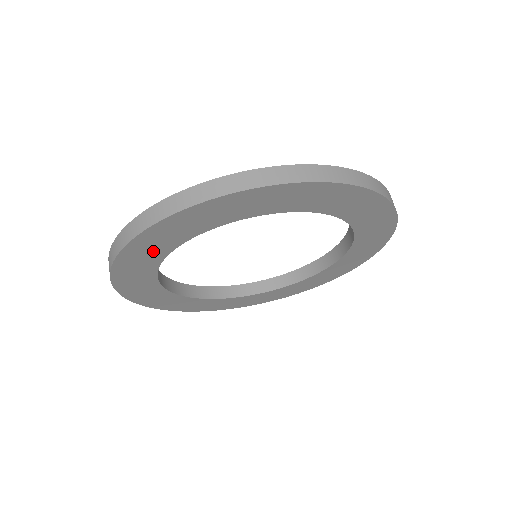
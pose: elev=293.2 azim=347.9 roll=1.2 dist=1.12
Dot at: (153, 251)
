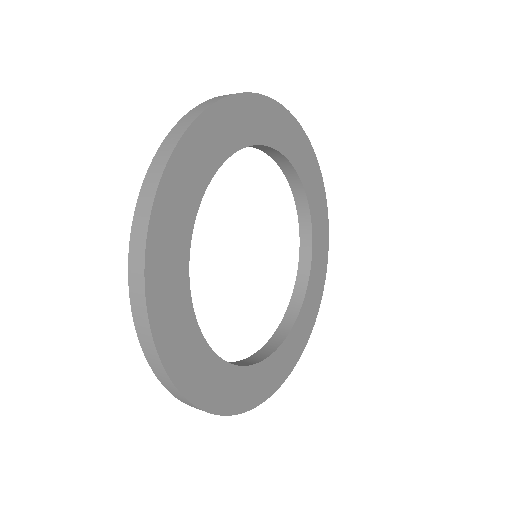
Dot at: (198, 168)
